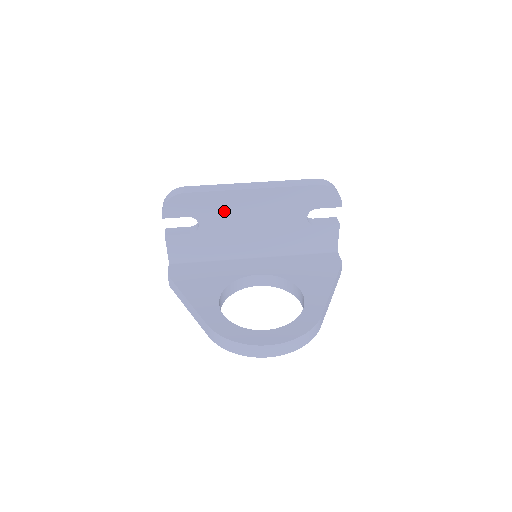
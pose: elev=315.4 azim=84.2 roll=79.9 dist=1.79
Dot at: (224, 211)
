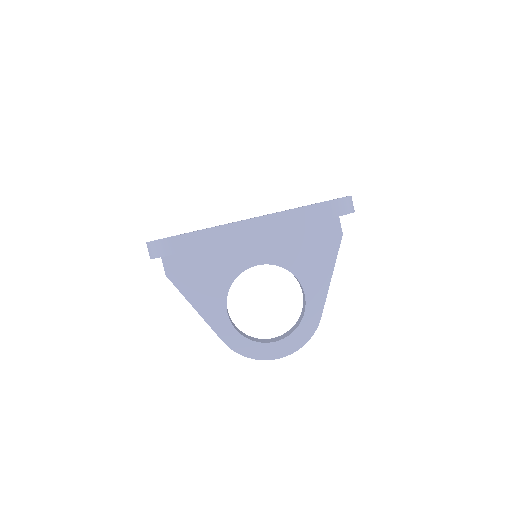
Dot at: occluded
